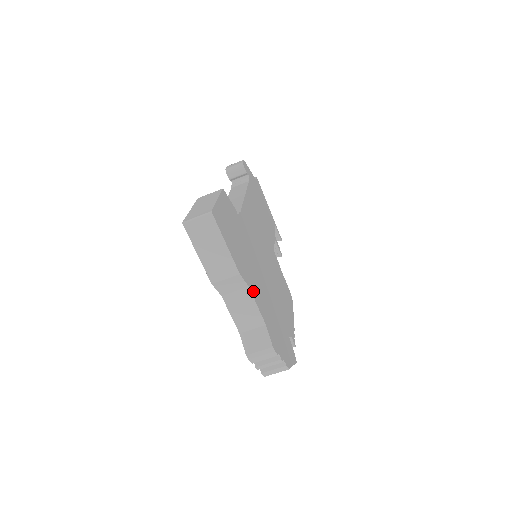
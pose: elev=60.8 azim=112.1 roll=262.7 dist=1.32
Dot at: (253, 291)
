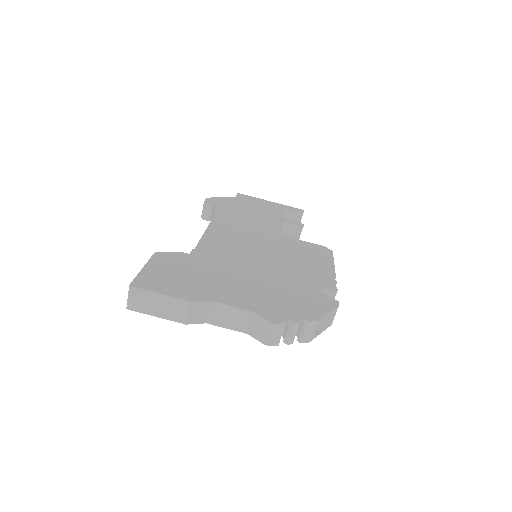
Dot at: (222, 299)
